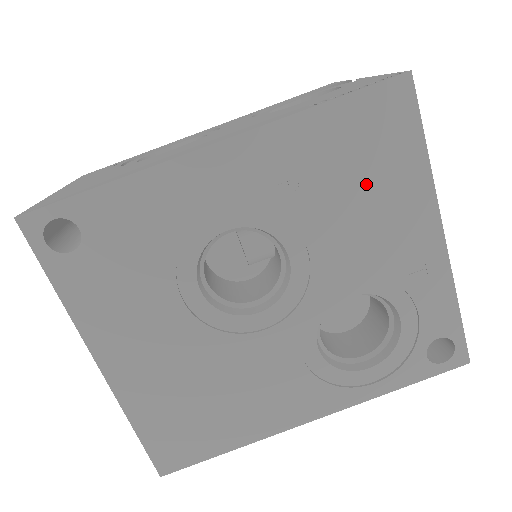
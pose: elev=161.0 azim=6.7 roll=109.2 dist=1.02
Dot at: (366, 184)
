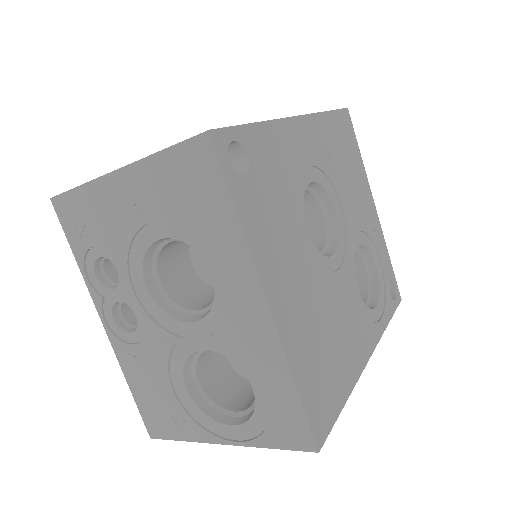
Dot at: (350, 167)
